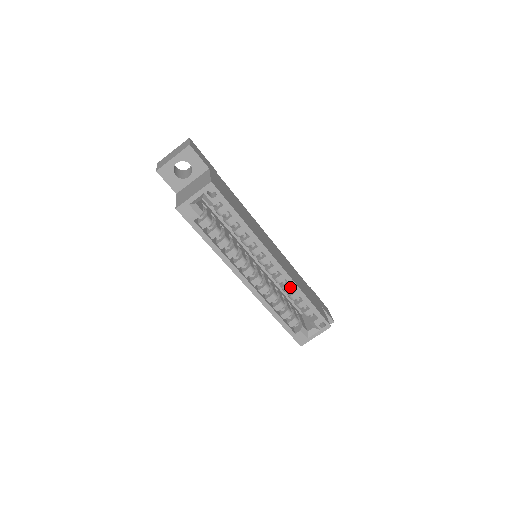
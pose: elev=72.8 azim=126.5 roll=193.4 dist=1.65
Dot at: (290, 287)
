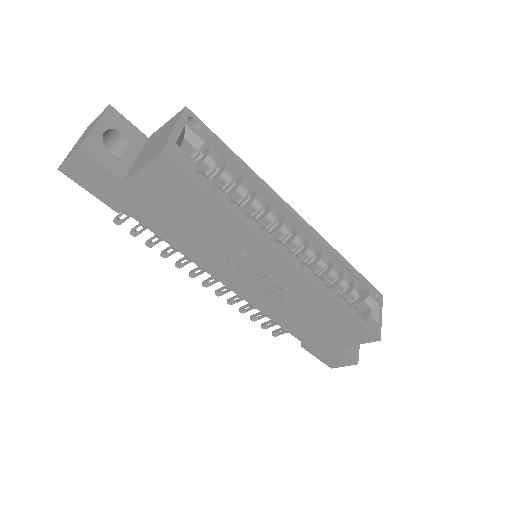
Dot at: (325, 256)
